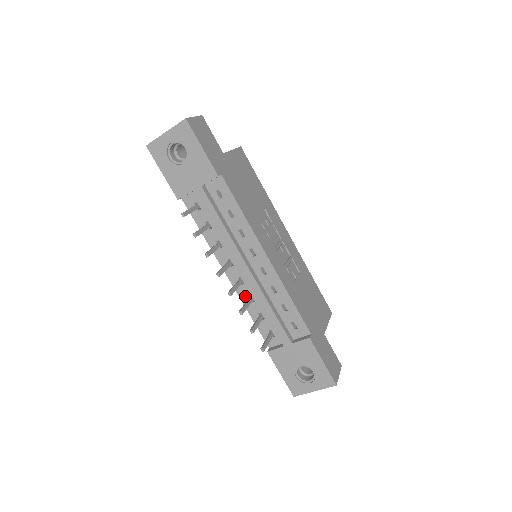
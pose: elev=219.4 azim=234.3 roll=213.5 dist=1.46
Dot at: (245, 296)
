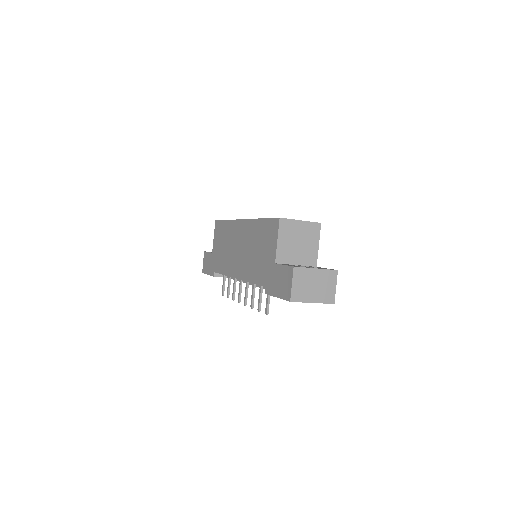
Dot at: occluded
